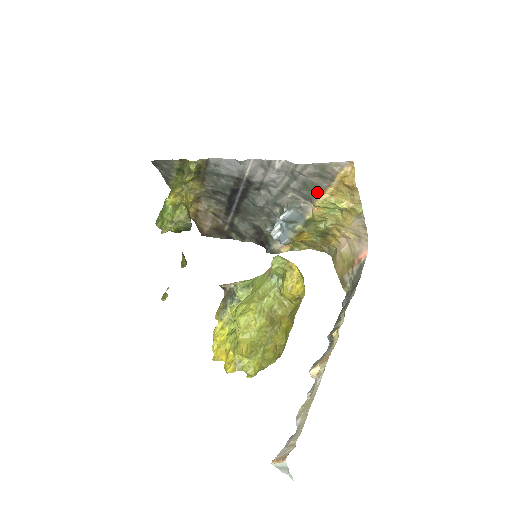
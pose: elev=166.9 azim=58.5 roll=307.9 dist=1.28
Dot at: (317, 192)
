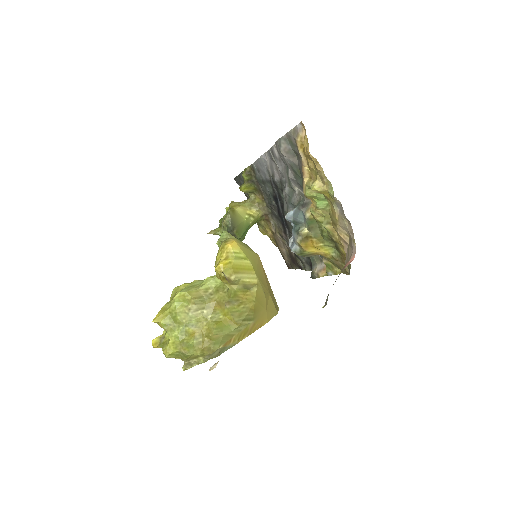
Dot at: (302, 177)
